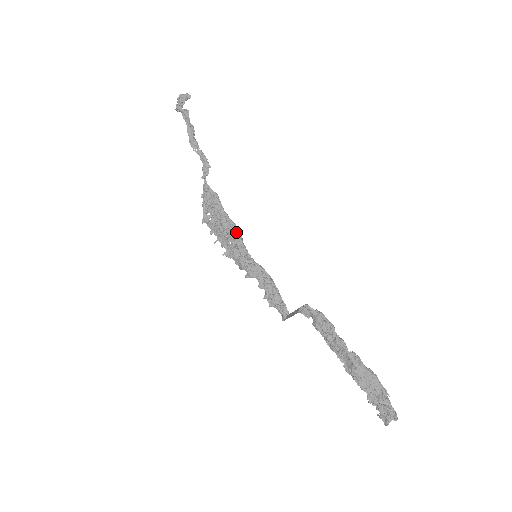
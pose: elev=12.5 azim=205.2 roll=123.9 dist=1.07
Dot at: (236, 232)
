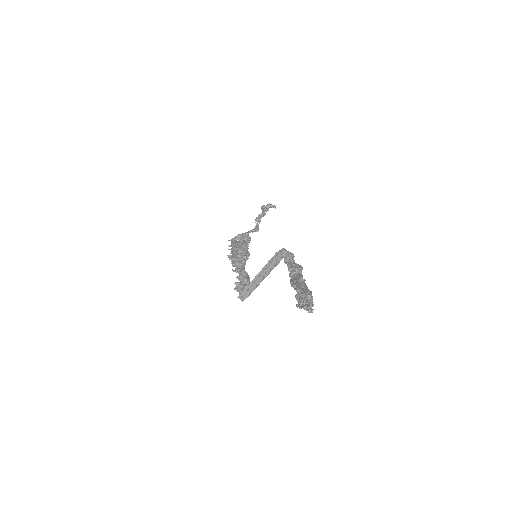
Dot at: (247, 254)
